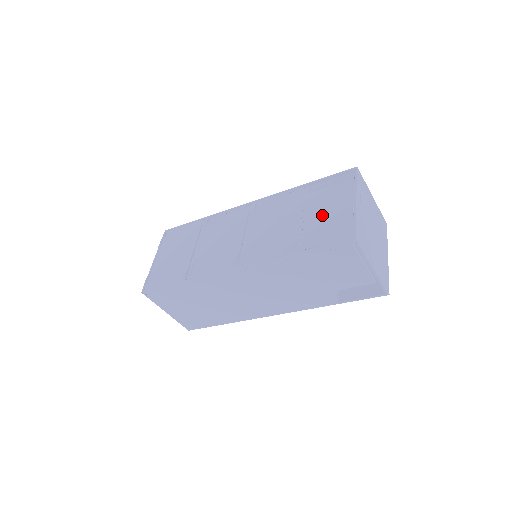
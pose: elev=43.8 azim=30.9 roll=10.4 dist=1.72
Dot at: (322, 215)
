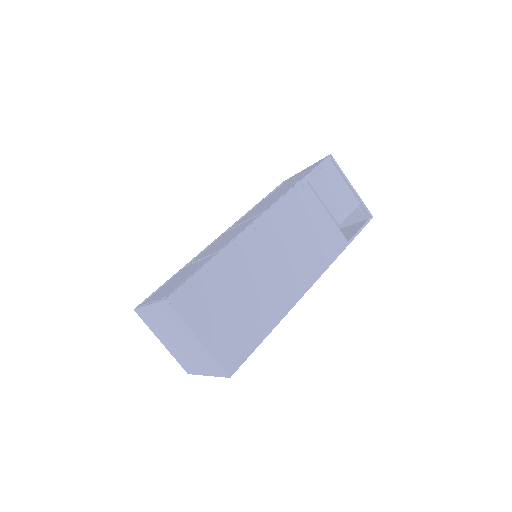
Dot at: (292, 181)
